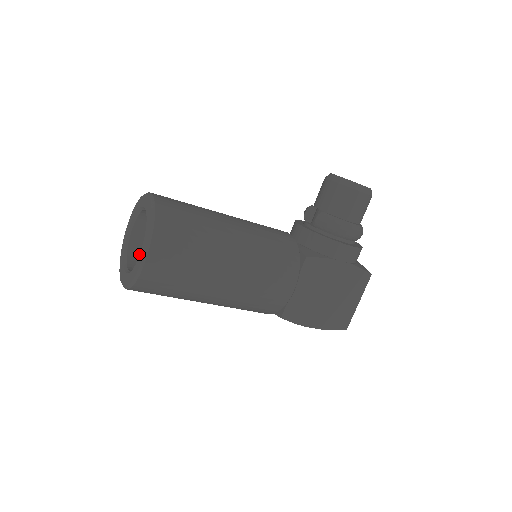
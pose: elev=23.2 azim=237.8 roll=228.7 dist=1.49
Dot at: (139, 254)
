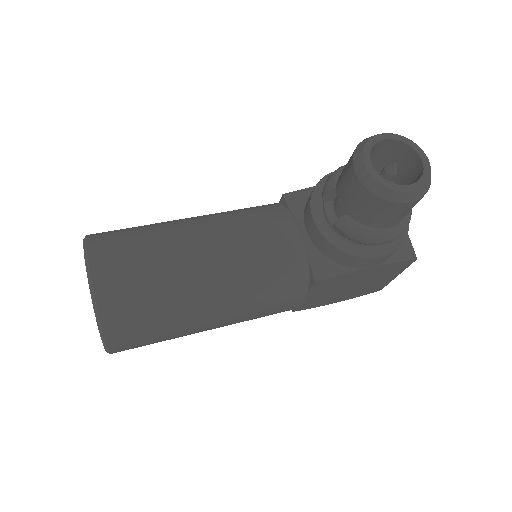
Dot at: occluded
